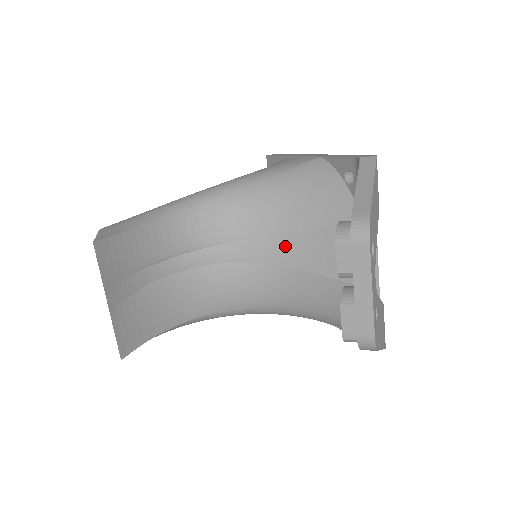
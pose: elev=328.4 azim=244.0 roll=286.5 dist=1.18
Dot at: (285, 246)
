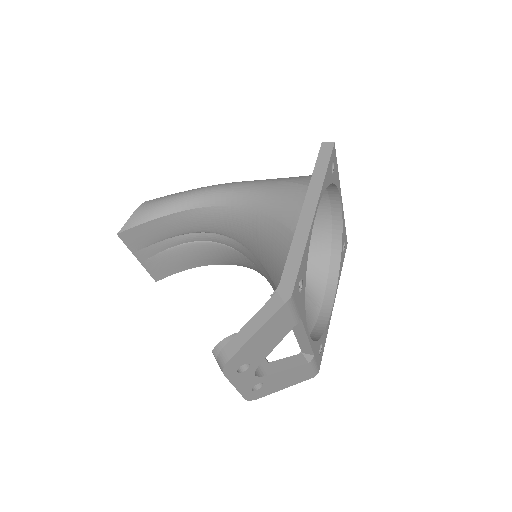
Dot at: (265, 272)
